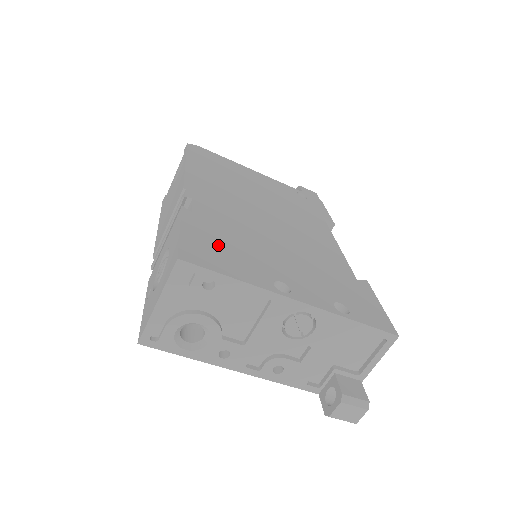
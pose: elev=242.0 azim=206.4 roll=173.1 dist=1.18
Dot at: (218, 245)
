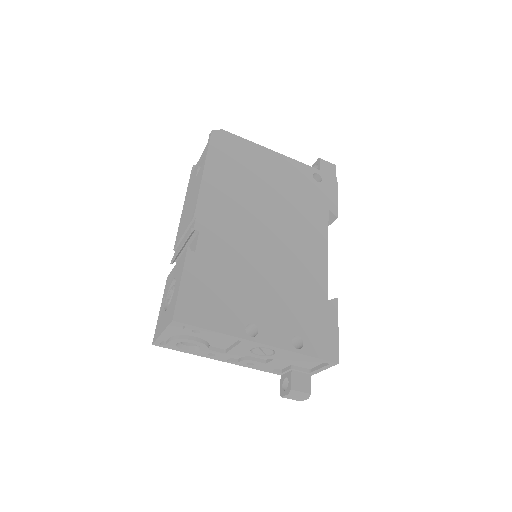
Dot at: (209, 292)
